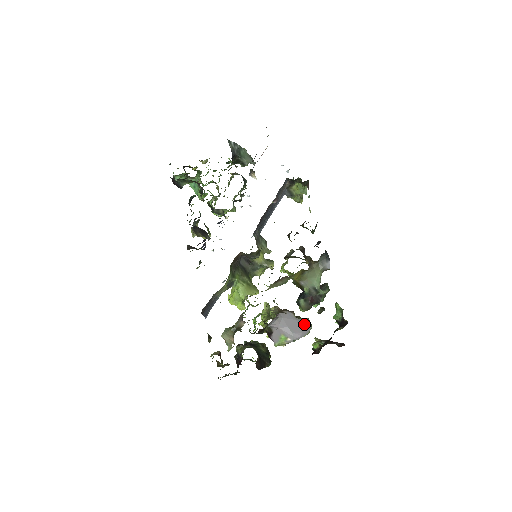
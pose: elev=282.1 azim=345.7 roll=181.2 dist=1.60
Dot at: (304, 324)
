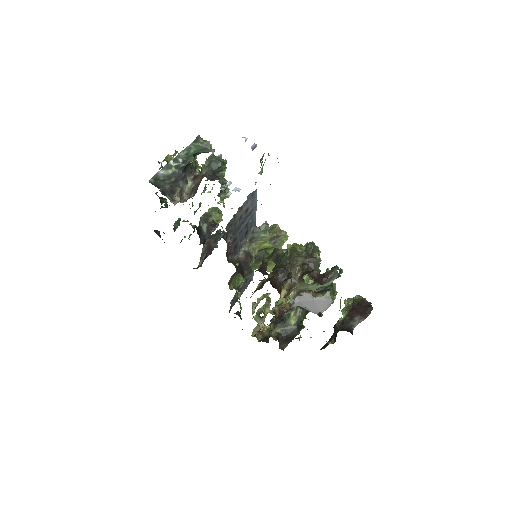
Dot at: (323, 302)
